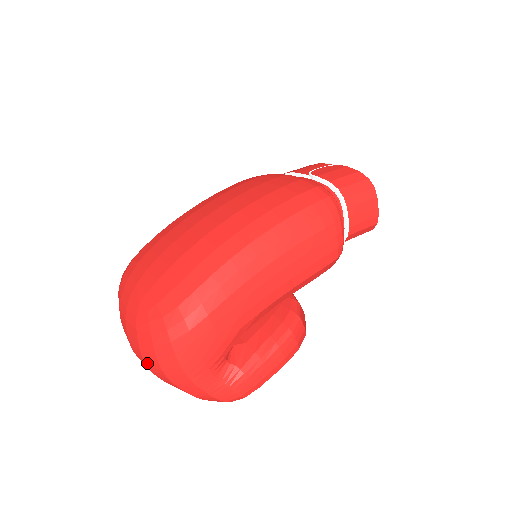
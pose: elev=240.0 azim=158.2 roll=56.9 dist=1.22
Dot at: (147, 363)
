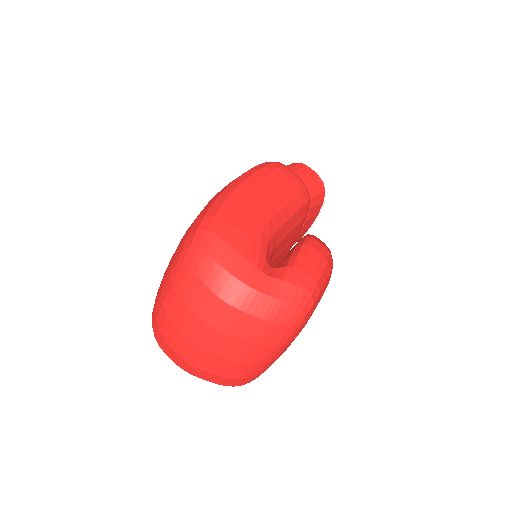
Dot at: (203, 315)
